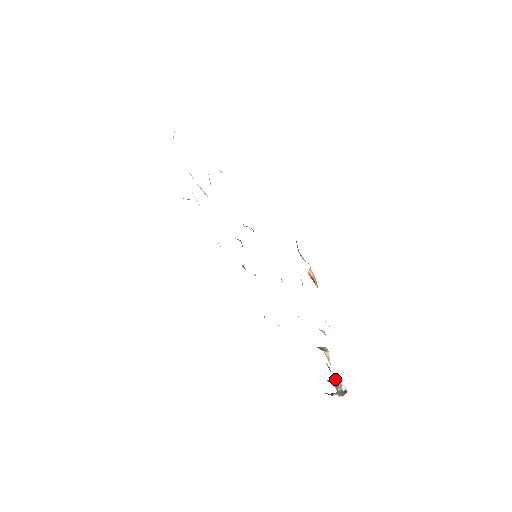
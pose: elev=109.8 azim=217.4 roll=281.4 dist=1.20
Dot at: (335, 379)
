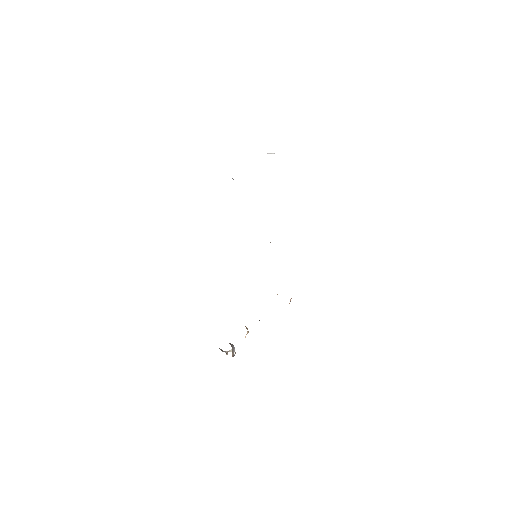
Dot at: (233, 345)
